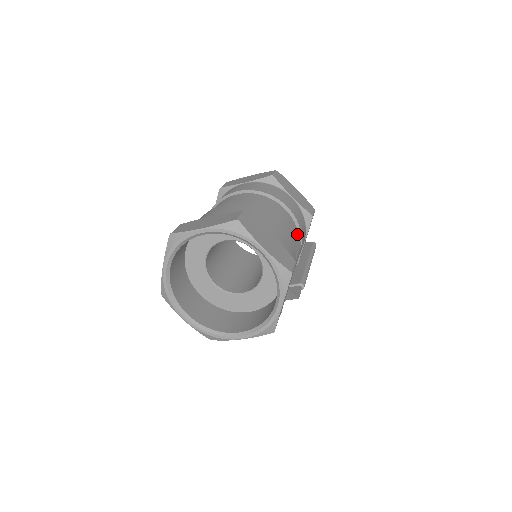
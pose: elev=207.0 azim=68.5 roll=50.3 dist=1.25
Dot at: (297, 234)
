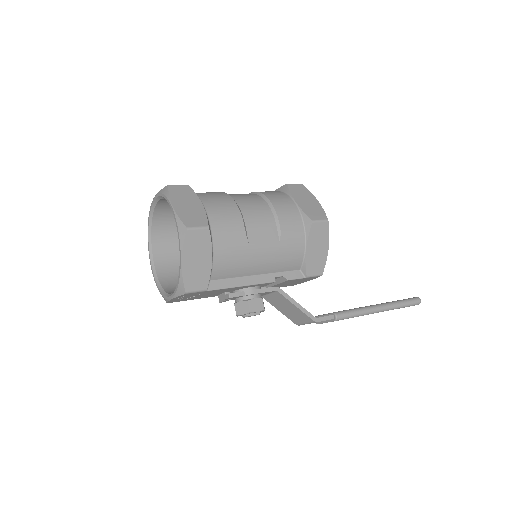
Dot at: (273, 229)
